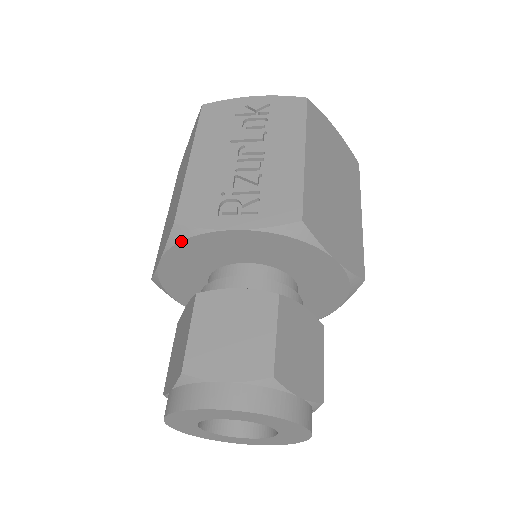
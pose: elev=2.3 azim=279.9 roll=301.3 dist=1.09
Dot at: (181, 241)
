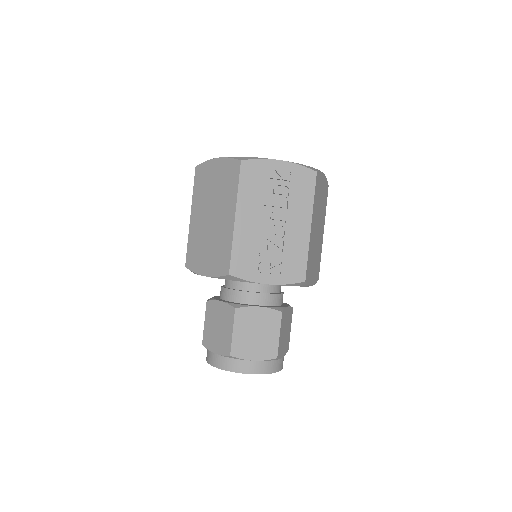
Dot at: occluded
